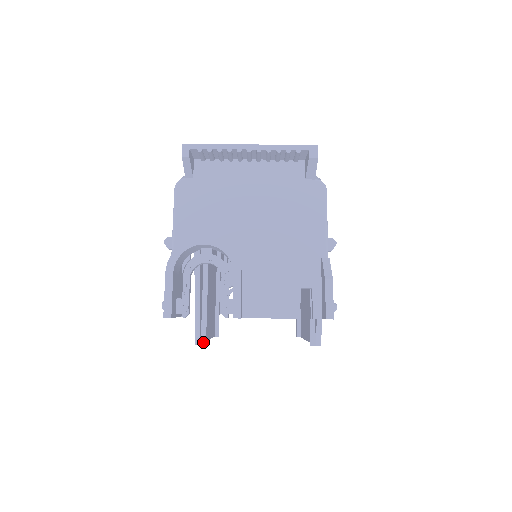
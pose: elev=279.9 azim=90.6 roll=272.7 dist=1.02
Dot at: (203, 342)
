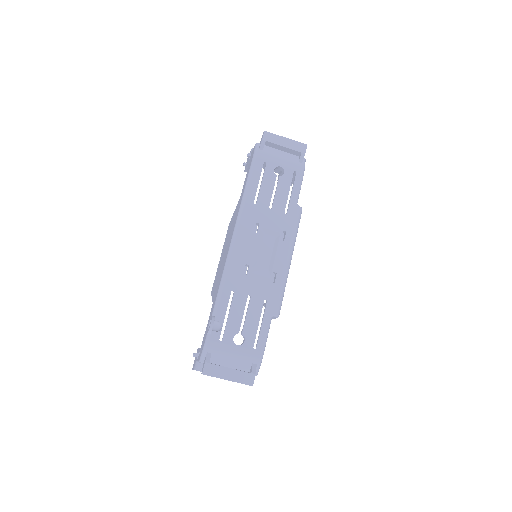
Dot at: occluded
